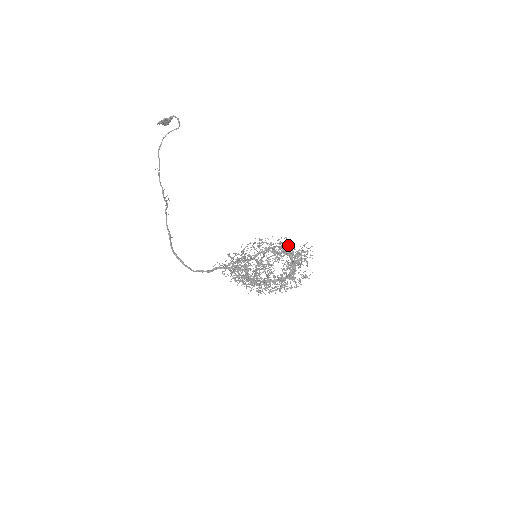
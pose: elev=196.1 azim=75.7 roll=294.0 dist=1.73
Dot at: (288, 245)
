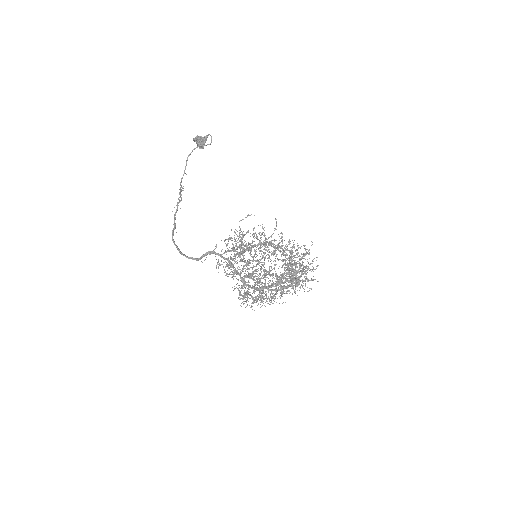
Dot at: occluded
